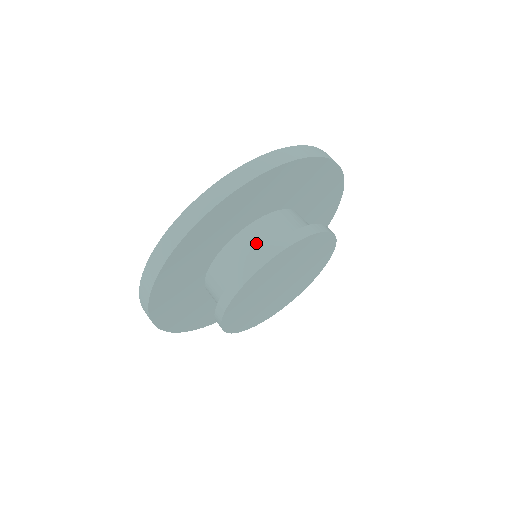
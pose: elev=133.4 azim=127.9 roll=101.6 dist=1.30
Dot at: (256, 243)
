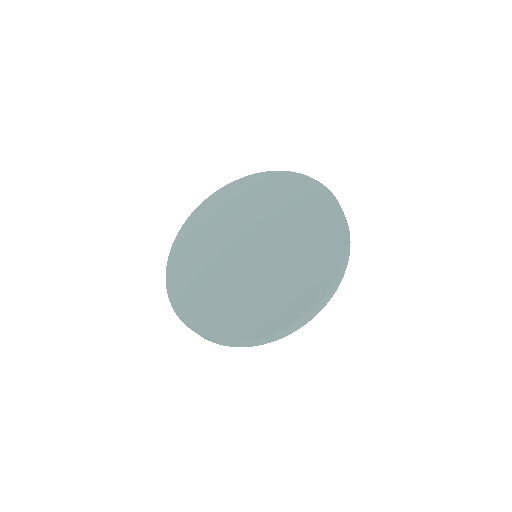
Dot at: occluded
